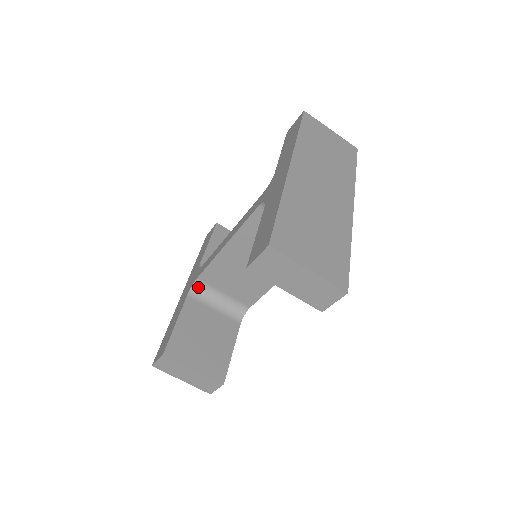
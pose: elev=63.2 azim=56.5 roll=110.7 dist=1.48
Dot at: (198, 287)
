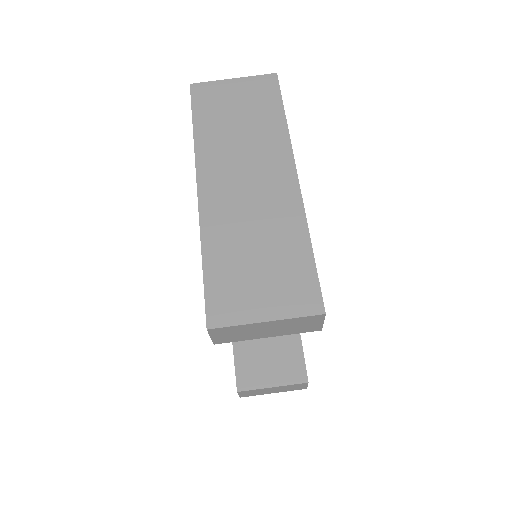
Dot at: occluded
